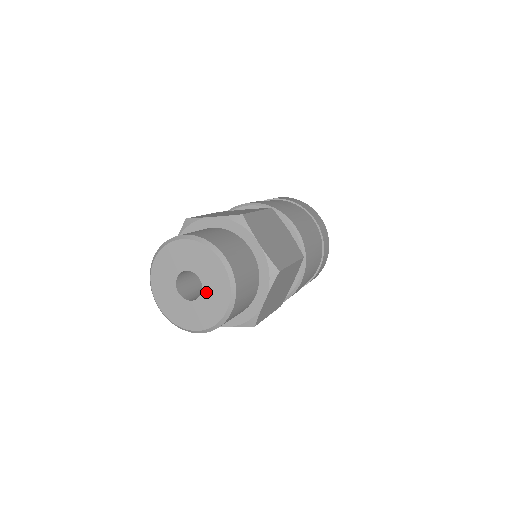
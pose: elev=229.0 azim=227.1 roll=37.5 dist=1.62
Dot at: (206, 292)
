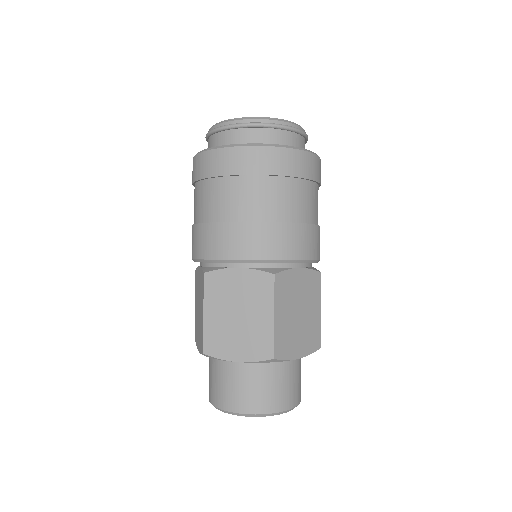
Dot at: occluded
